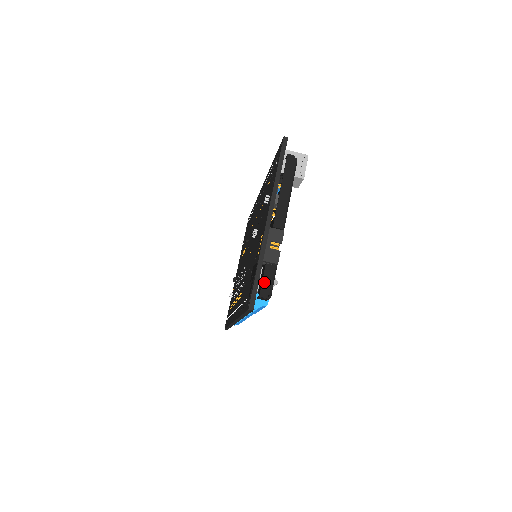
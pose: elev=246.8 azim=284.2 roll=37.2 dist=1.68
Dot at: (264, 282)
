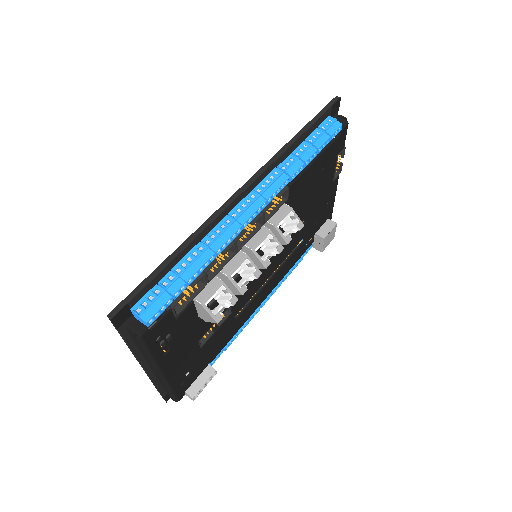
Dot at: occluded
